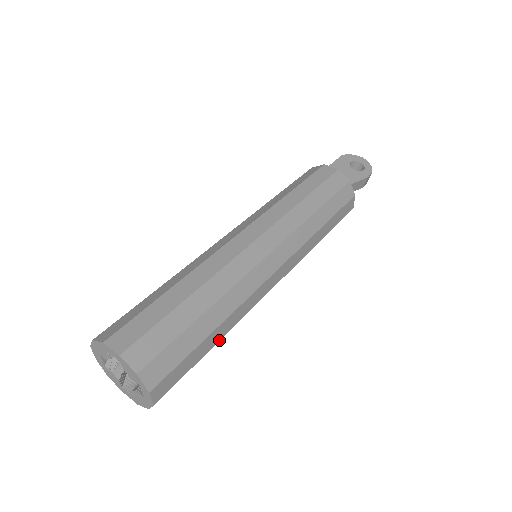
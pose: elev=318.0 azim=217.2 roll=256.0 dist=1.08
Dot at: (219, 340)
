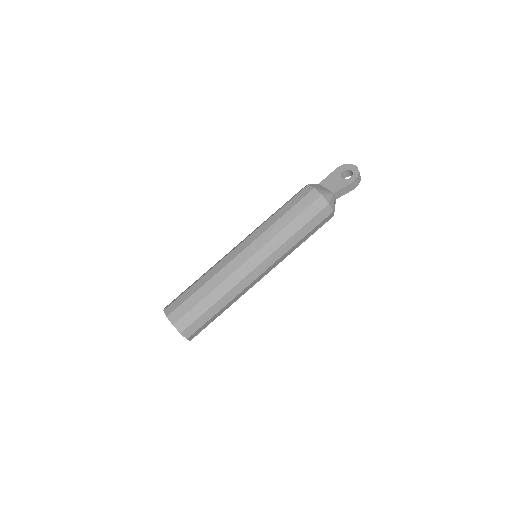
Dot at: (222, 308)
